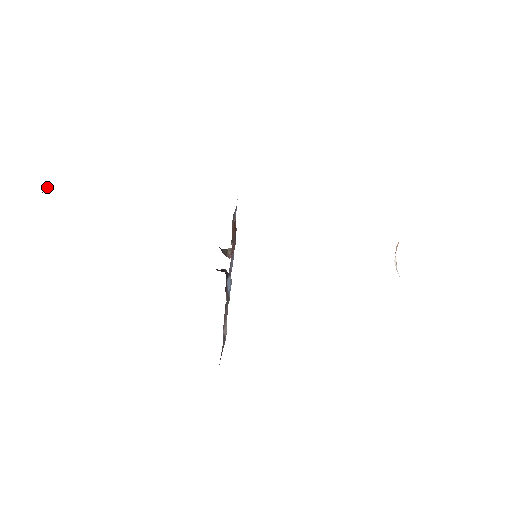
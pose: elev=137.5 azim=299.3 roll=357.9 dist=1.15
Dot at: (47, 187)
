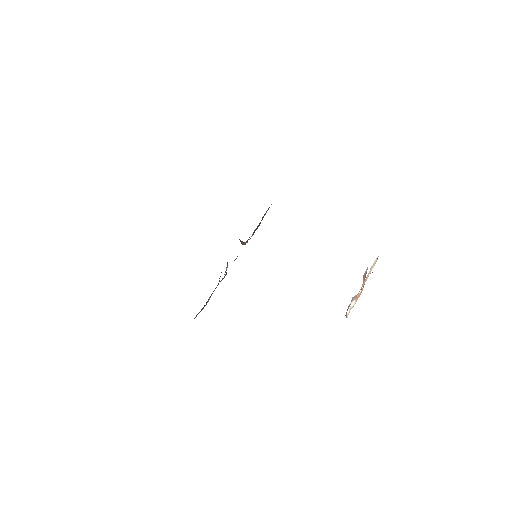
Dot at: occluded
